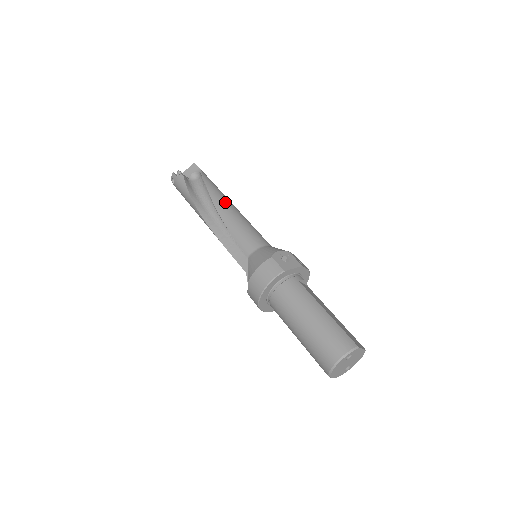
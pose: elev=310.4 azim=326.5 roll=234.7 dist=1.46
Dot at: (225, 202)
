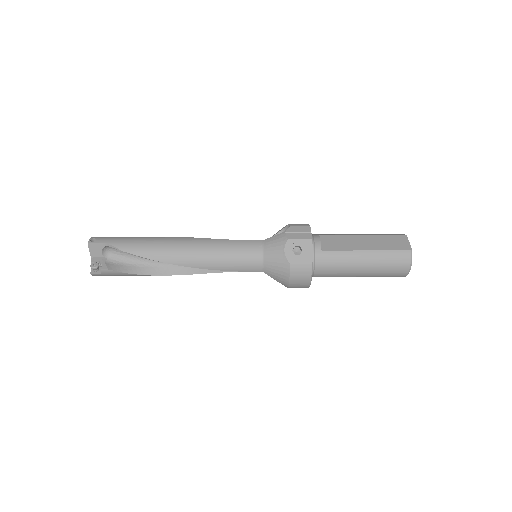
Dot at: (179, 252)
